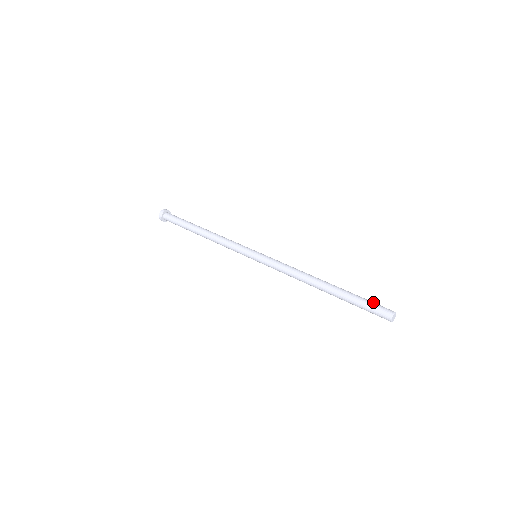
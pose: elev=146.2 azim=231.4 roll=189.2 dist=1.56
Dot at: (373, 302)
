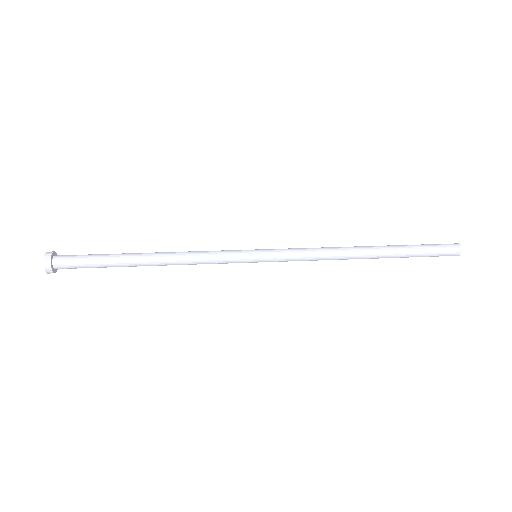
Dot at: occluded
